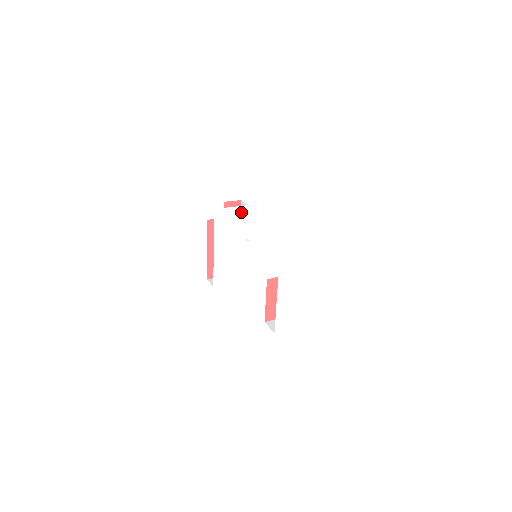
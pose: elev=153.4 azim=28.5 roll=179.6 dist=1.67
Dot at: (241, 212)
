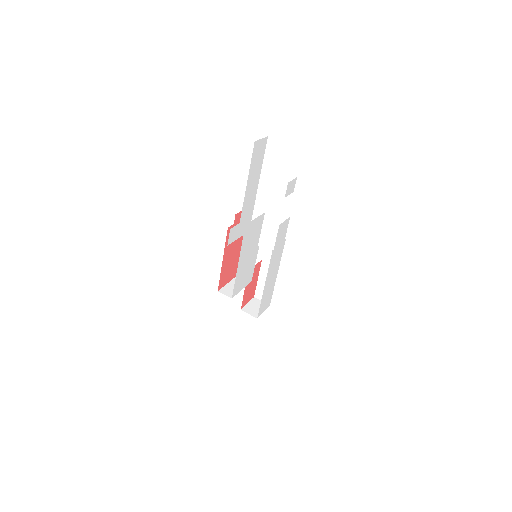
Dot at: (259, 221)
